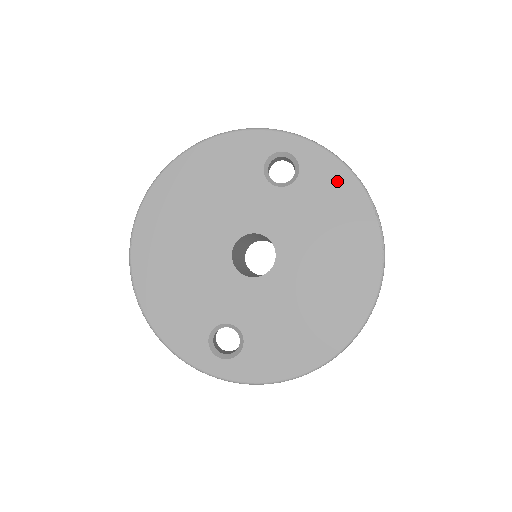
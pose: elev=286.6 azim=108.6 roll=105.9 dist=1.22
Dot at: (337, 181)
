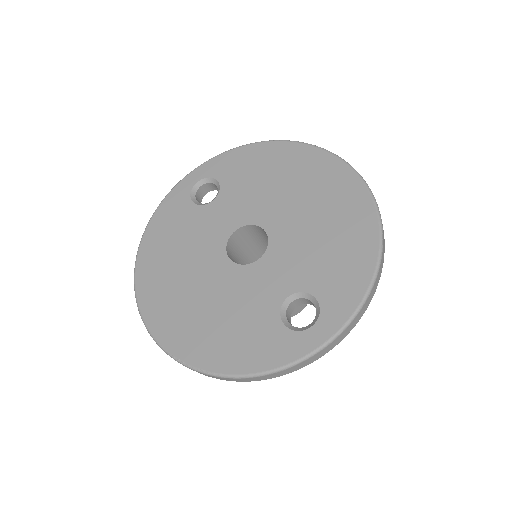
Dot at: (243, 157)
